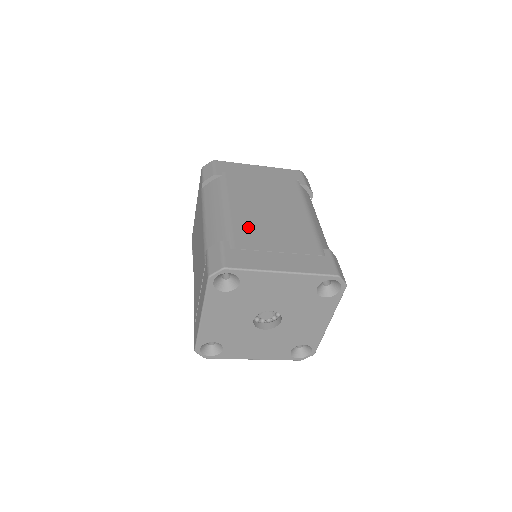
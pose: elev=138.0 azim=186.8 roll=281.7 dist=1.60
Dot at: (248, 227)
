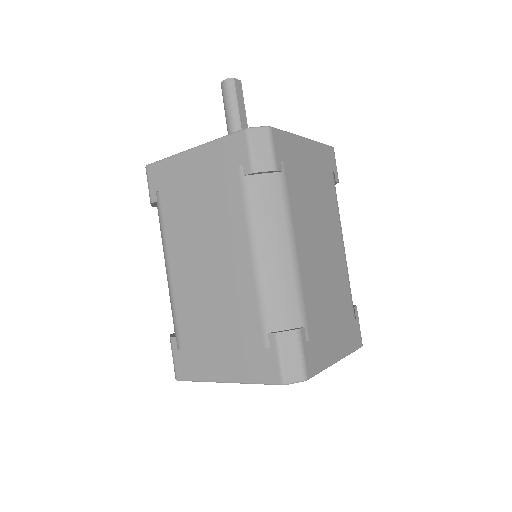
Dot at: (189, 308)
